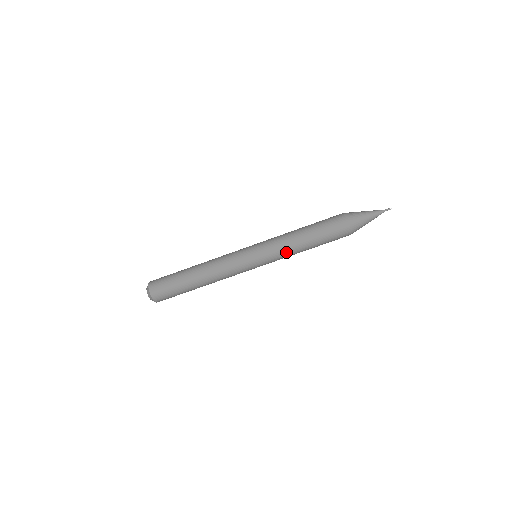
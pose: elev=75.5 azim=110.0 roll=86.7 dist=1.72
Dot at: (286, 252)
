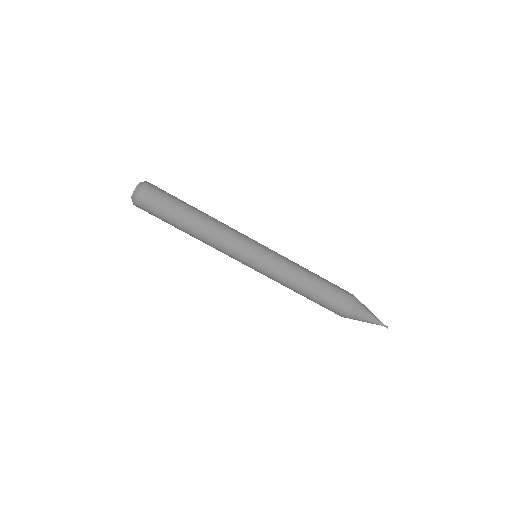
Dot at: (286, 276)
